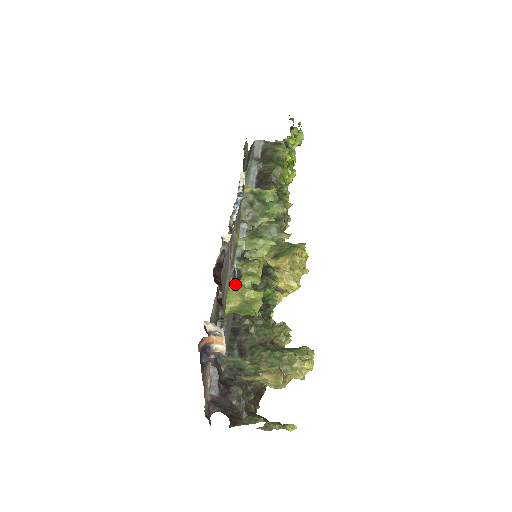
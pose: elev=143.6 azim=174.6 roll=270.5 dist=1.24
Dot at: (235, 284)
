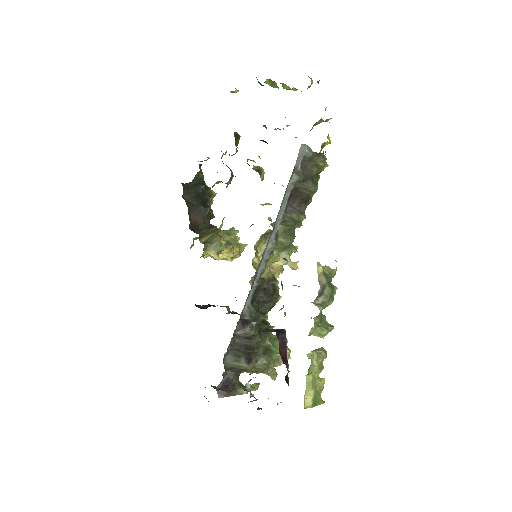
Dot at: (310, 378)
